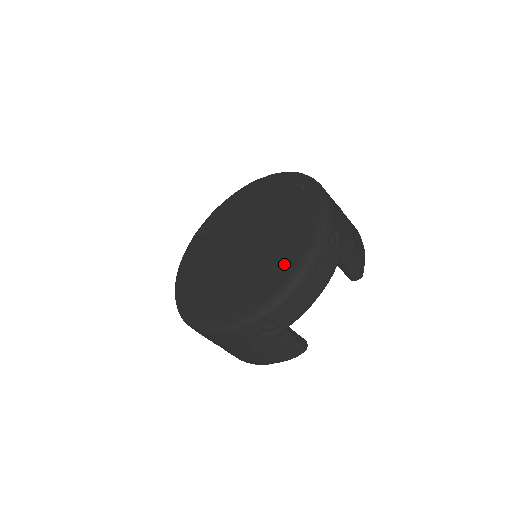
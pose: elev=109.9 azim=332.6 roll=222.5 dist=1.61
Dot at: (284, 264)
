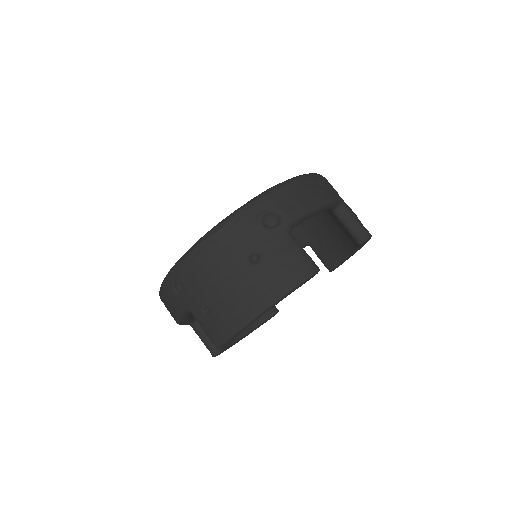
Dot at: occluded
